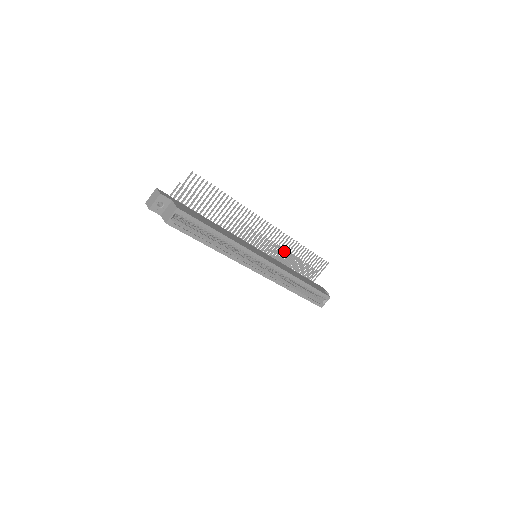
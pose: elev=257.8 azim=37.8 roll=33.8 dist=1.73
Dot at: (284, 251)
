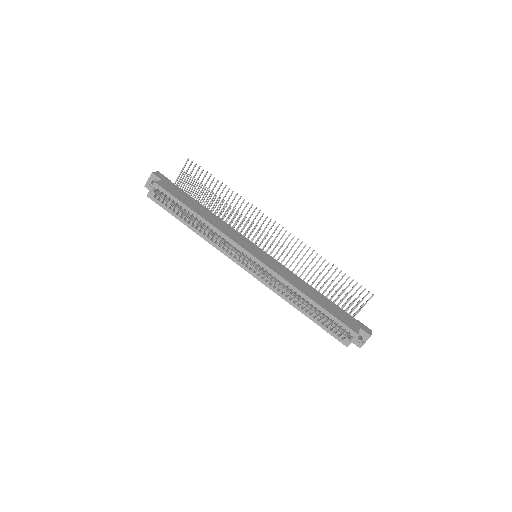
Dot at: (303, 263)
